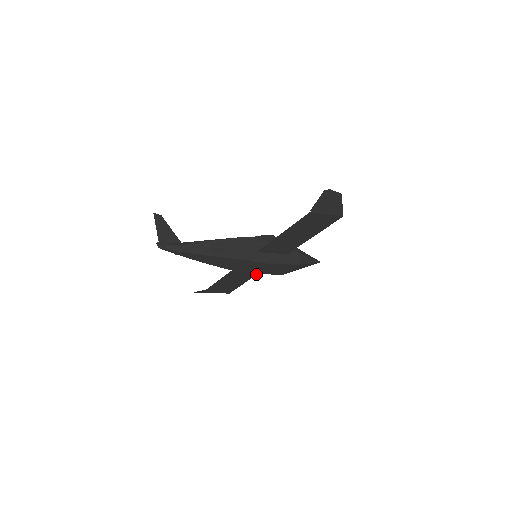
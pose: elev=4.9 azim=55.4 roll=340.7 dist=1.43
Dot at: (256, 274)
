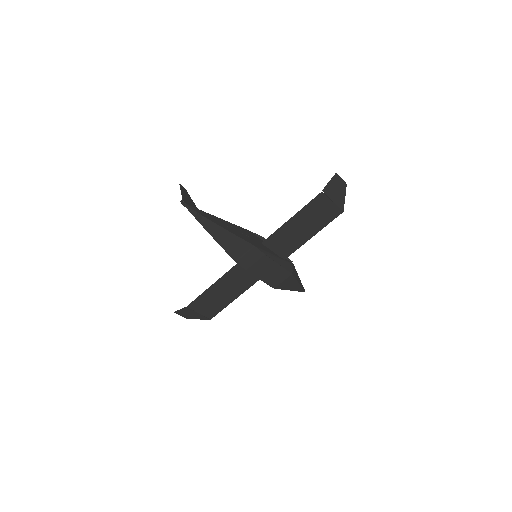
Dot at: (246, 289)
